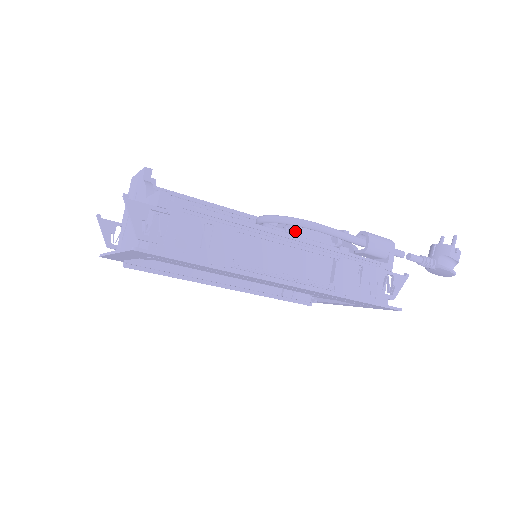
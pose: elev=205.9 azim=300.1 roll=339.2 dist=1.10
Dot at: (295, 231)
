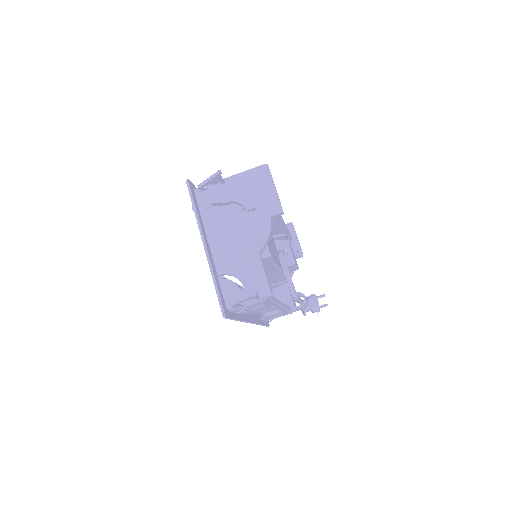
Dot at: occluded
